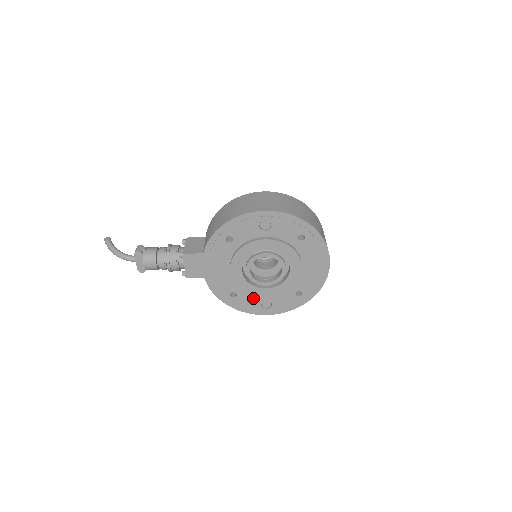
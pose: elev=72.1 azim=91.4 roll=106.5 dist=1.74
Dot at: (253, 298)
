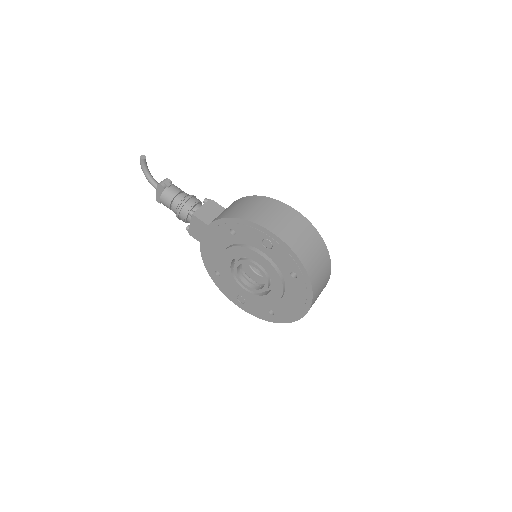
Dot at: occluded
